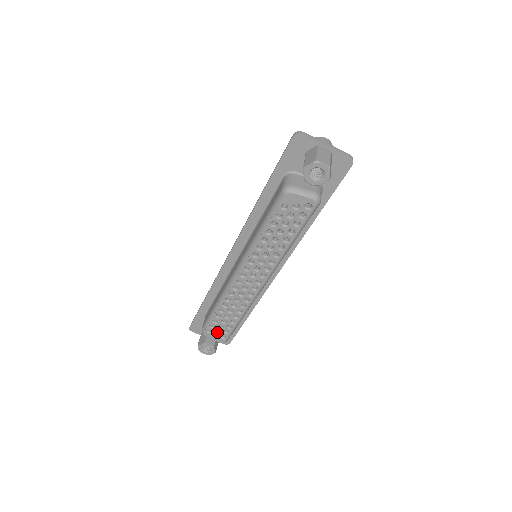
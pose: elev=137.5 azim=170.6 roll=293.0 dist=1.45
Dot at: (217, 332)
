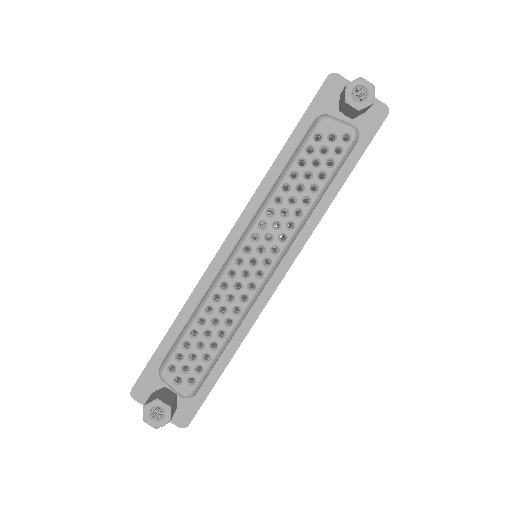
Dot at: (184, 371)
